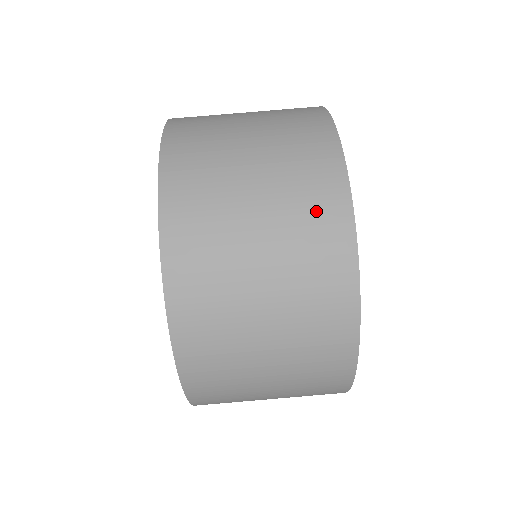
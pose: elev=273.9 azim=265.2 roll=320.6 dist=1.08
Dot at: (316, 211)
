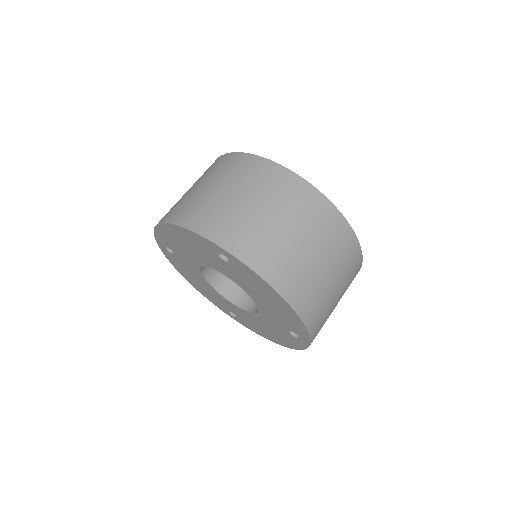
Dot at: (215, 166)
